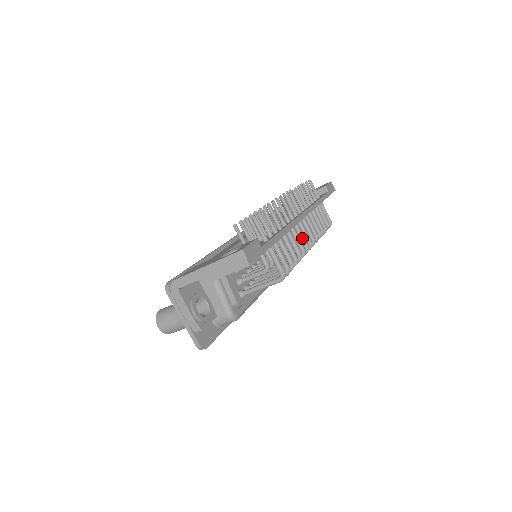
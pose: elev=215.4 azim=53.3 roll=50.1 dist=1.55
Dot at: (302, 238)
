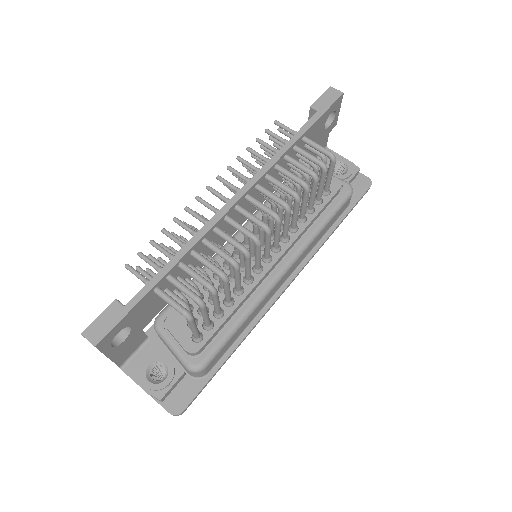
Dot at: (240, 231)
